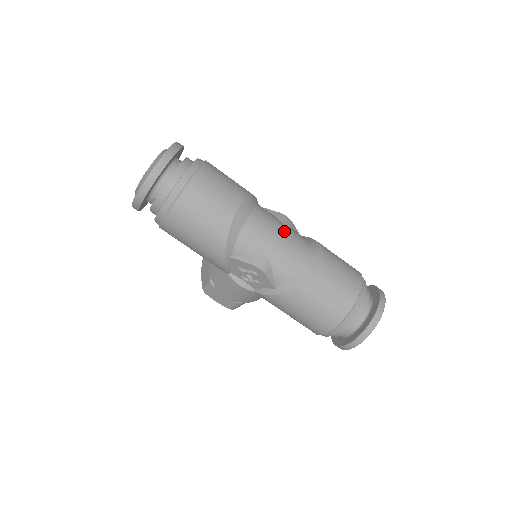
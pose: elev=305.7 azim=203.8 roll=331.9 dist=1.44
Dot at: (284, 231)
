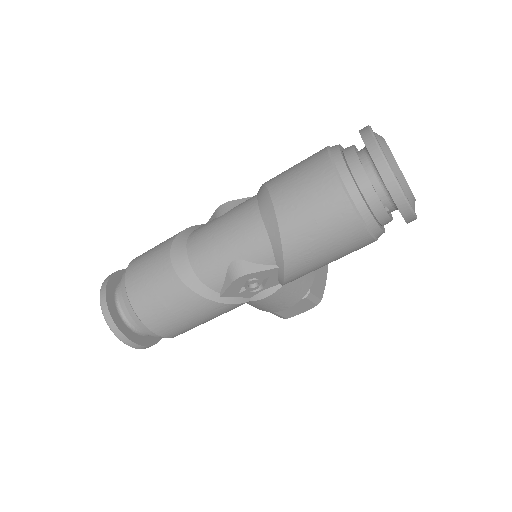
Dot at: (223, 222)
